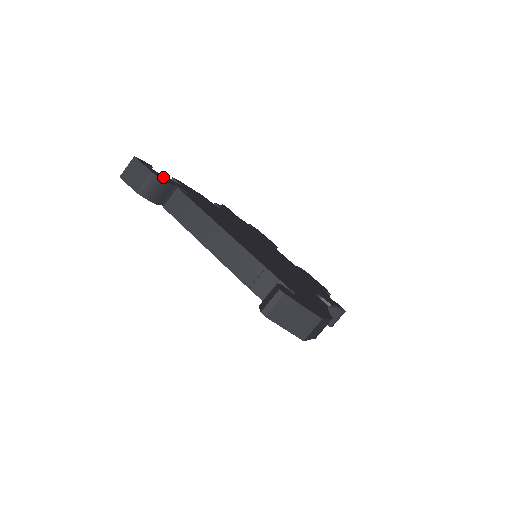
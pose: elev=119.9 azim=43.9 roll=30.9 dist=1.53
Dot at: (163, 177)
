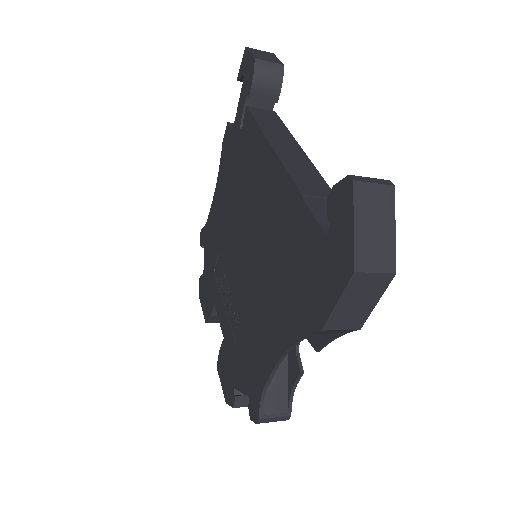
Dot at: occluded
